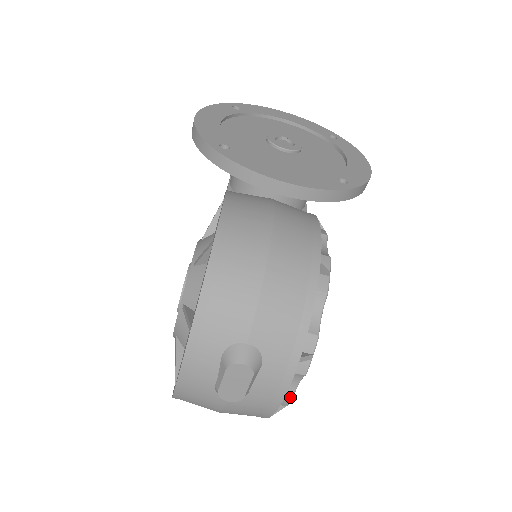
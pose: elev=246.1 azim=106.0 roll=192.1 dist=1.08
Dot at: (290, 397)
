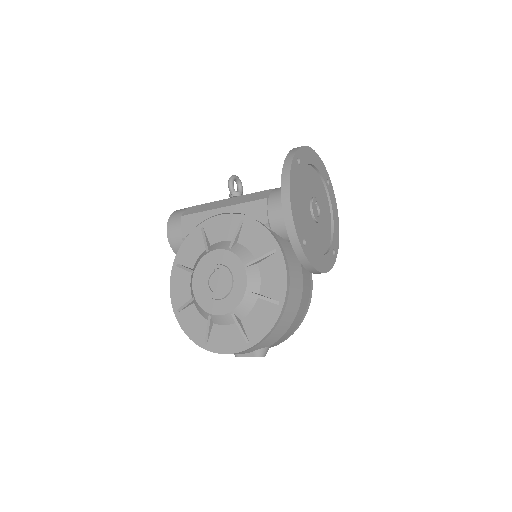
Dot at: occluded
